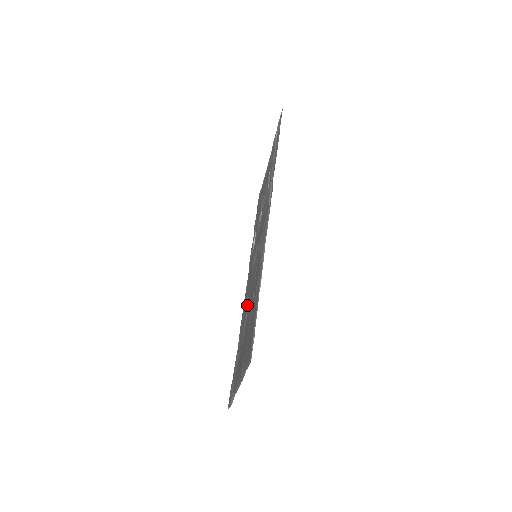
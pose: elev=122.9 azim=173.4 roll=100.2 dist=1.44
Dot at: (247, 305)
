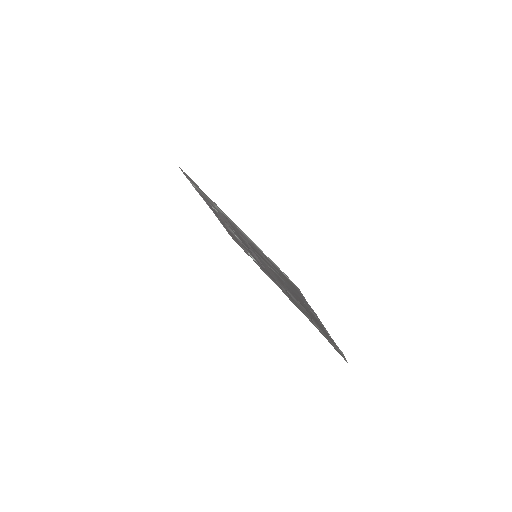
Dot at: occluded
